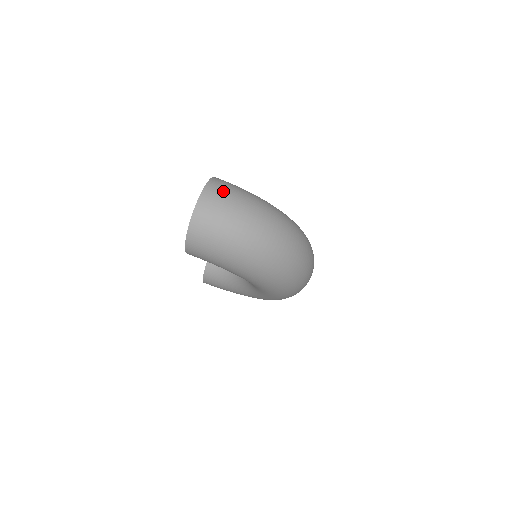
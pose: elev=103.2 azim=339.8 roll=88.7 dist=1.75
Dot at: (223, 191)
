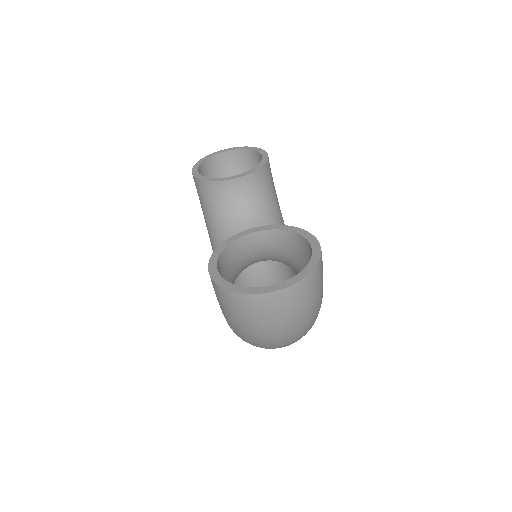
Dot at: (308, 296)
